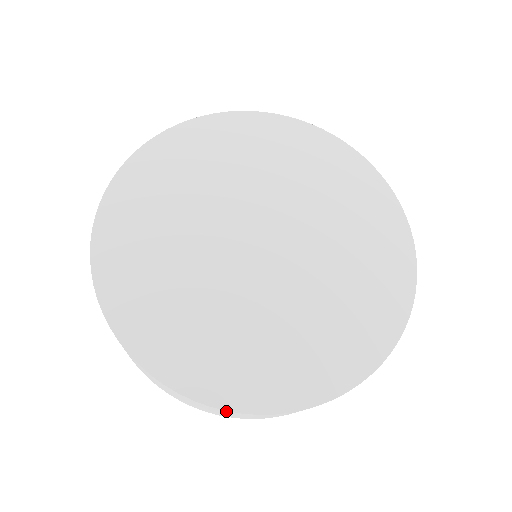
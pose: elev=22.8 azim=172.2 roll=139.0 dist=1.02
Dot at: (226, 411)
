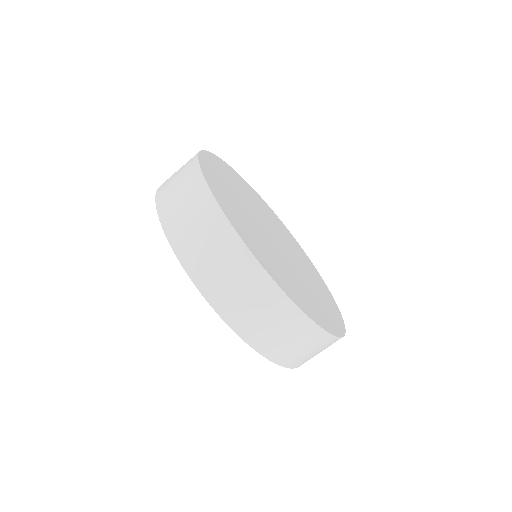
Dot at: (332, 338)
